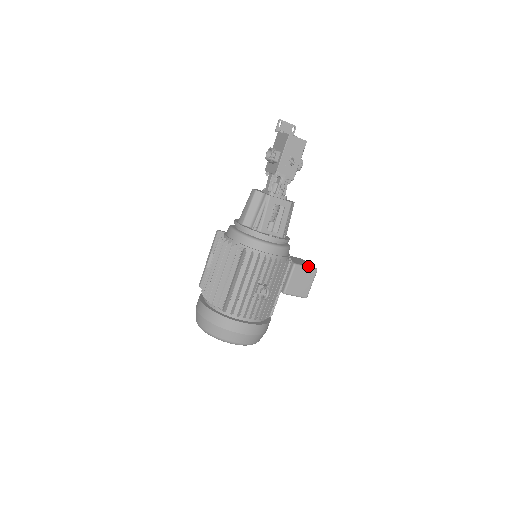
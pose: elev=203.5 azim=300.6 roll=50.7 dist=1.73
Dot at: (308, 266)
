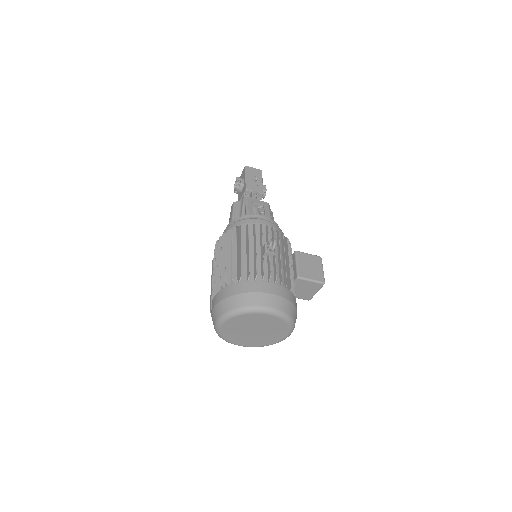
Dot at: (310, 254)
